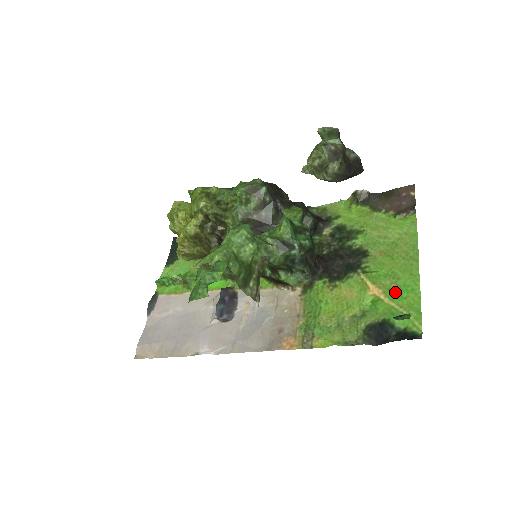
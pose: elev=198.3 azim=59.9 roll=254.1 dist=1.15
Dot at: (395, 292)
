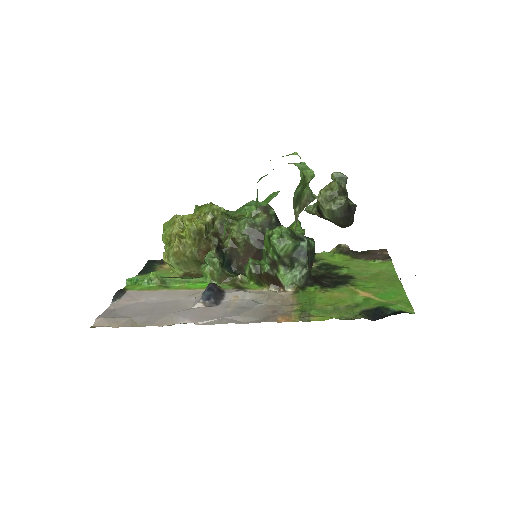
Dot at: (384, 295)
